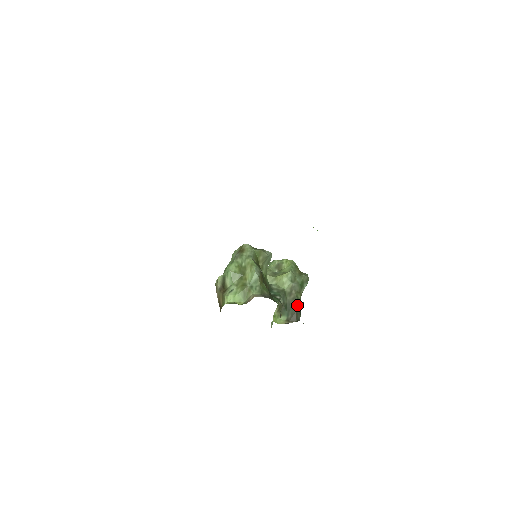
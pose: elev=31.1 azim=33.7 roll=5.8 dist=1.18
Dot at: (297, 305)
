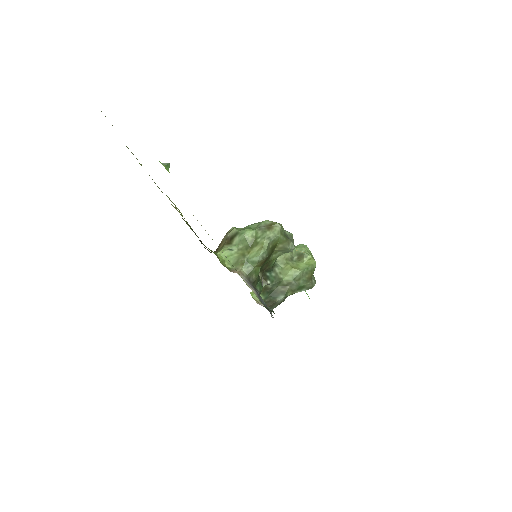
Dot at: (280, 298)
